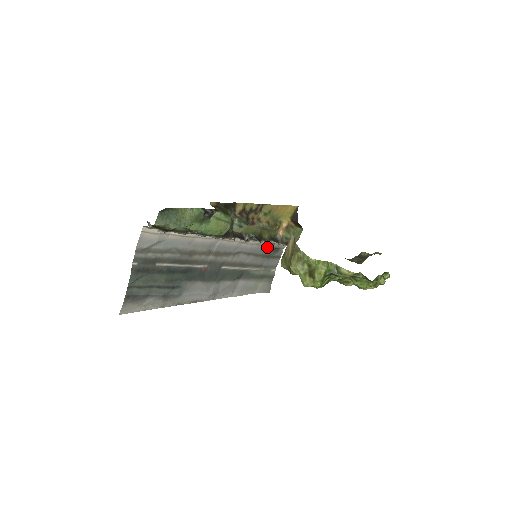
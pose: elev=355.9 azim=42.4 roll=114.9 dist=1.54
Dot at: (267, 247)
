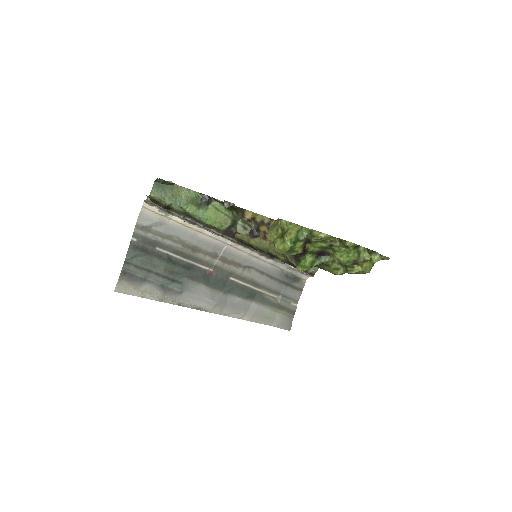
Dot at: (284, 272)
